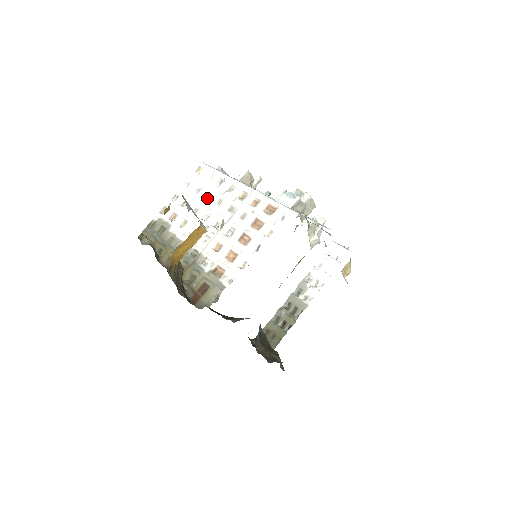
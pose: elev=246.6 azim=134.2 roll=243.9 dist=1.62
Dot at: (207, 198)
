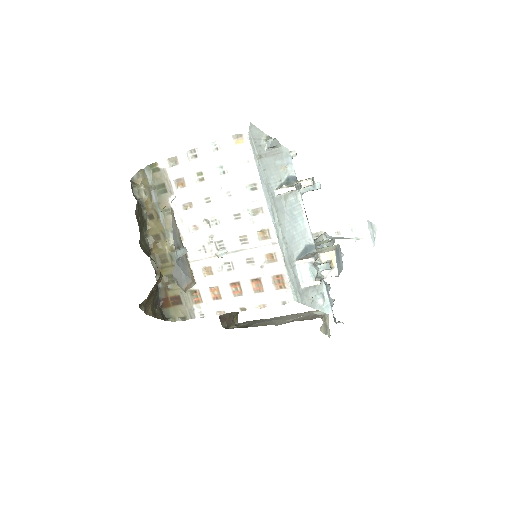
Dot at: (227, 196)
